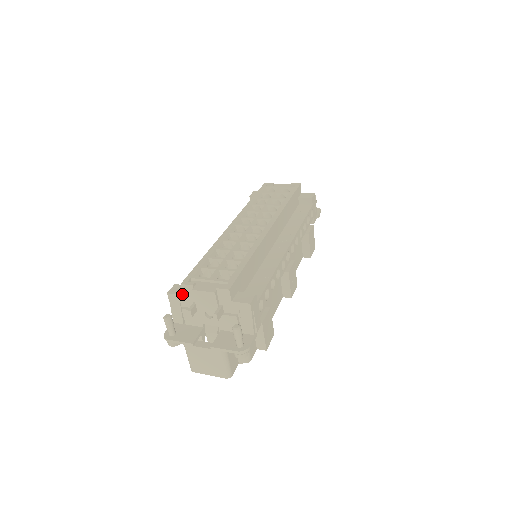
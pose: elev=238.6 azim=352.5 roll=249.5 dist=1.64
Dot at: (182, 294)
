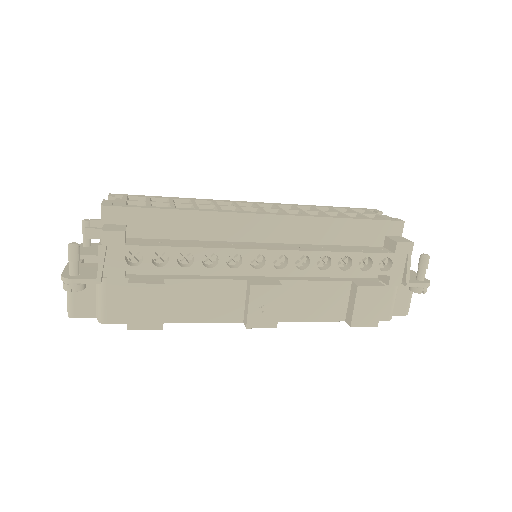
Dot at: occluded
